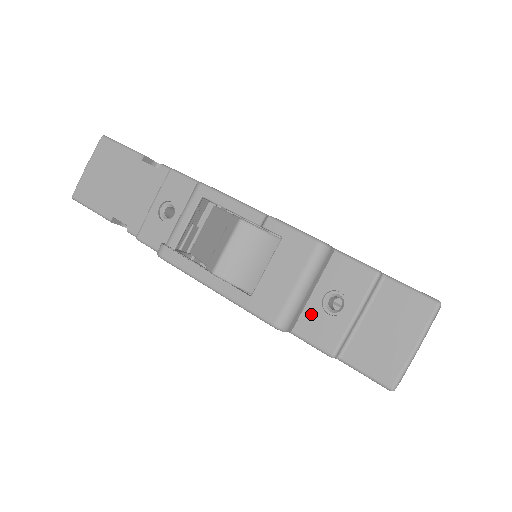
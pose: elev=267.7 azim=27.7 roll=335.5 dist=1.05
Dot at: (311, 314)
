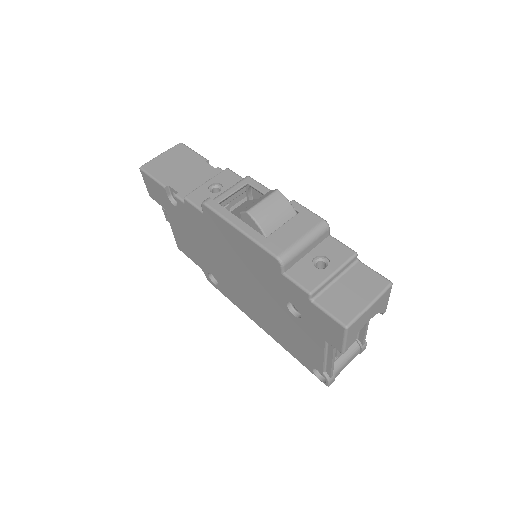
Dot at: (302, 265)
